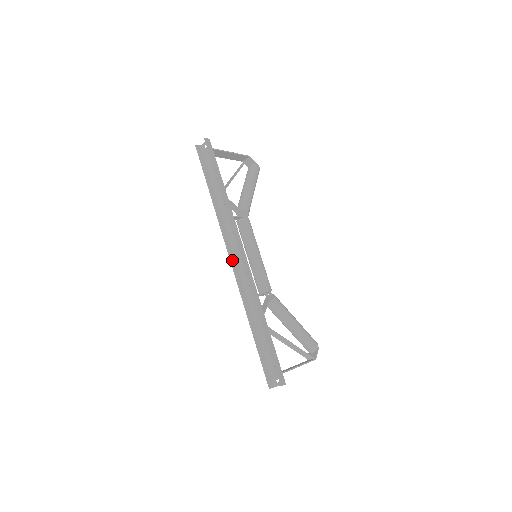
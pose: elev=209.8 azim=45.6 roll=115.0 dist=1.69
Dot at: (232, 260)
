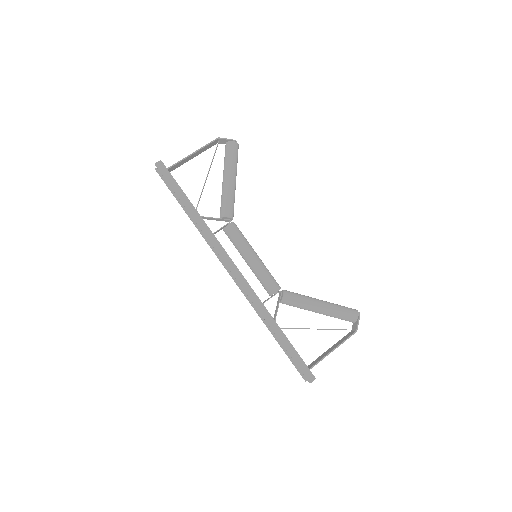
Dot at: (231, 274)
